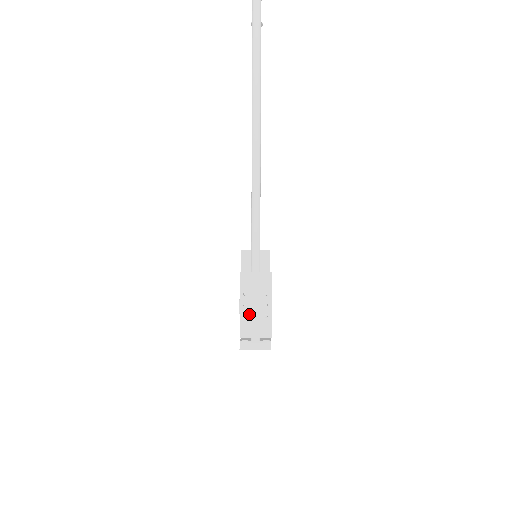
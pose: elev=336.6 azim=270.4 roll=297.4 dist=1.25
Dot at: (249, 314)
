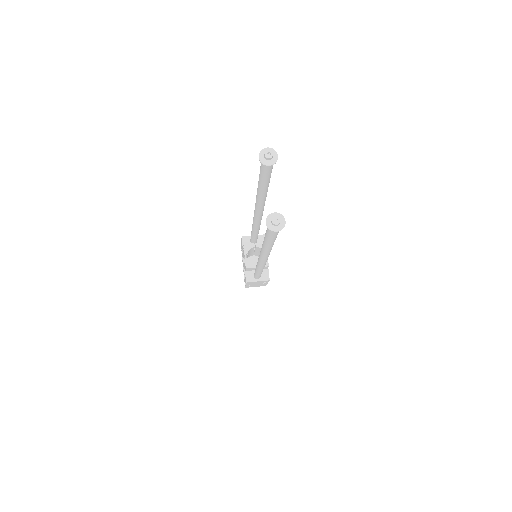
Dot at: (252, 285)
